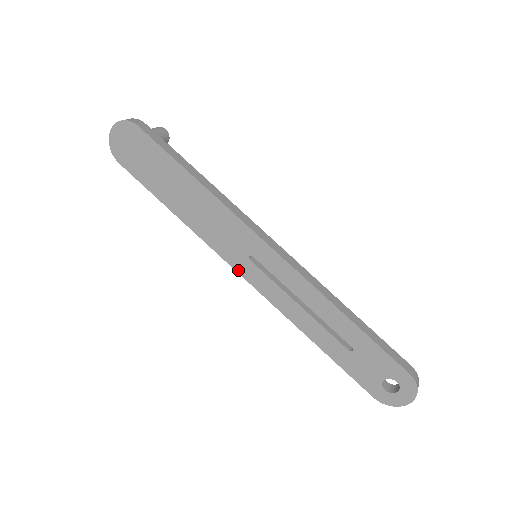
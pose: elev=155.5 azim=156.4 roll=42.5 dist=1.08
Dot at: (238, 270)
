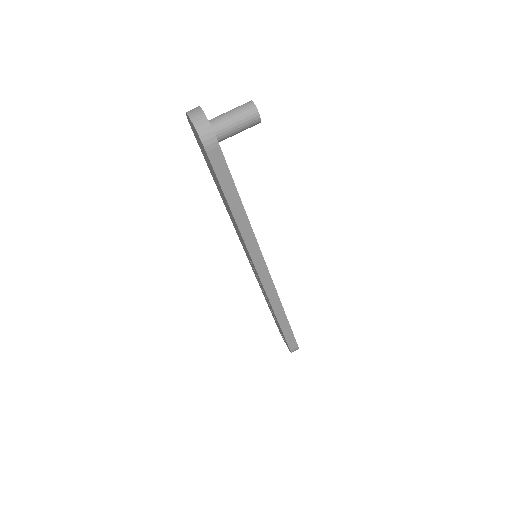
Dot at: (242, 245)
